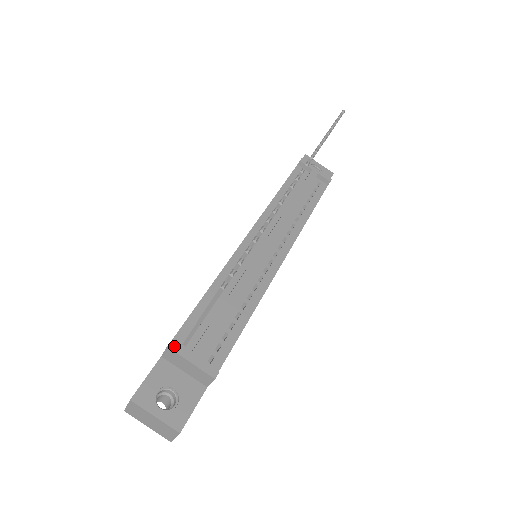
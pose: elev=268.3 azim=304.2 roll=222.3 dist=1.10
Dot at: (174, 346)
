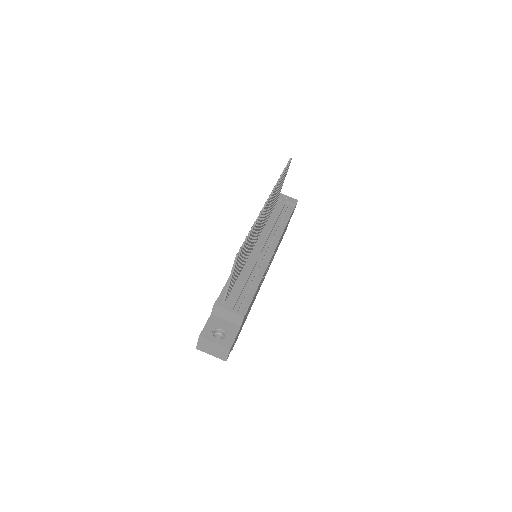
Dot at: (217, 304)
